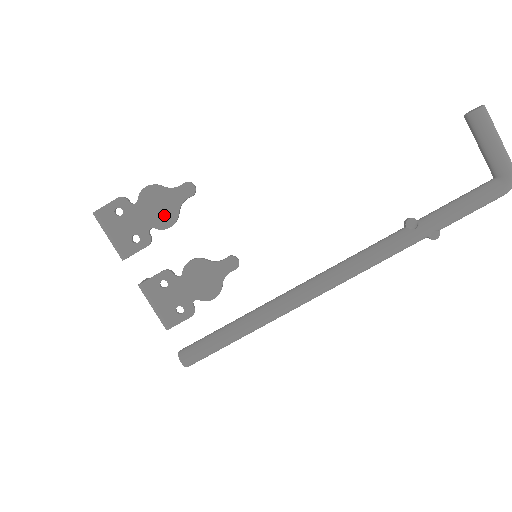
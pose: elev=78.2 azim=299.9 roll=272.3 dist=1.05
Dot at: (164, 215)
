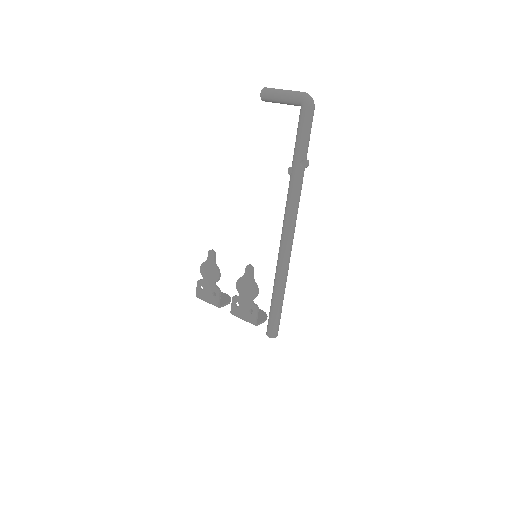
Dot at: (213, 273)
